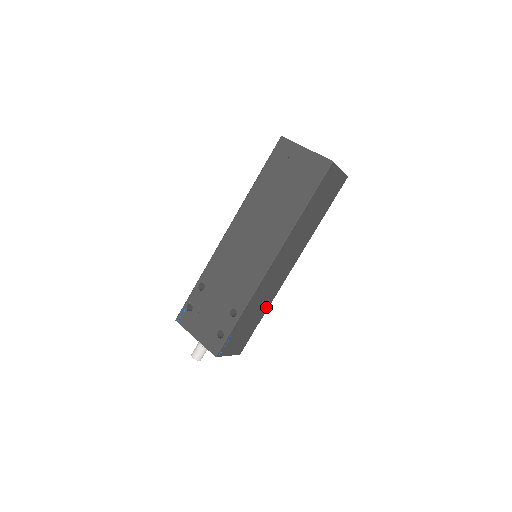
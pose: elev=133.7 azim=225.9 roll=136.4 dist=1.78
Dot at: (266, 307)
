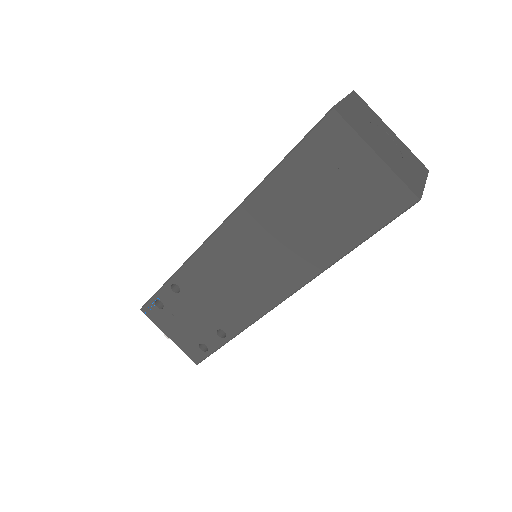
Dot at: occluded
